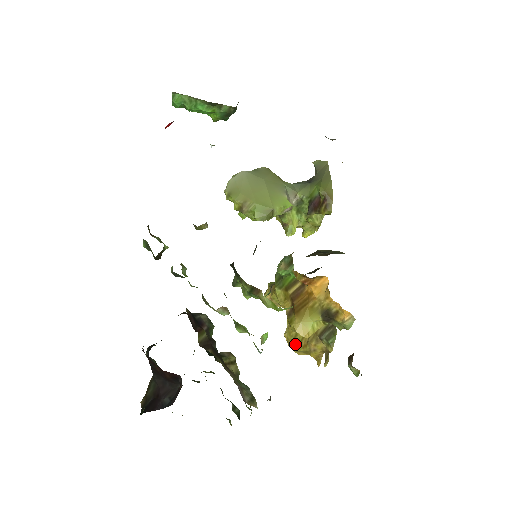
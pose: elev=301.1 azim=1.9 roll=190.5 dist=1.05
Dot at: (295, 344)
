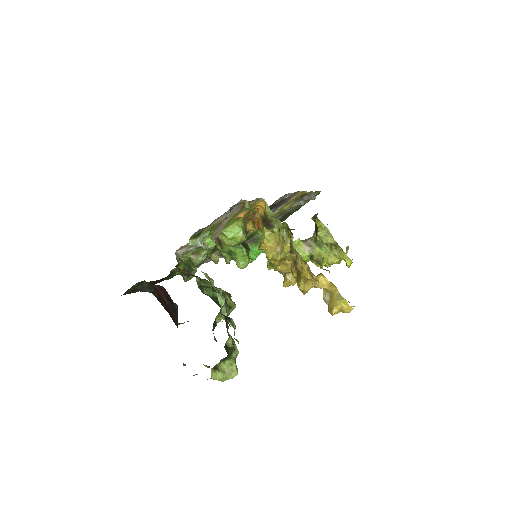
Dot at: (297, 283)
